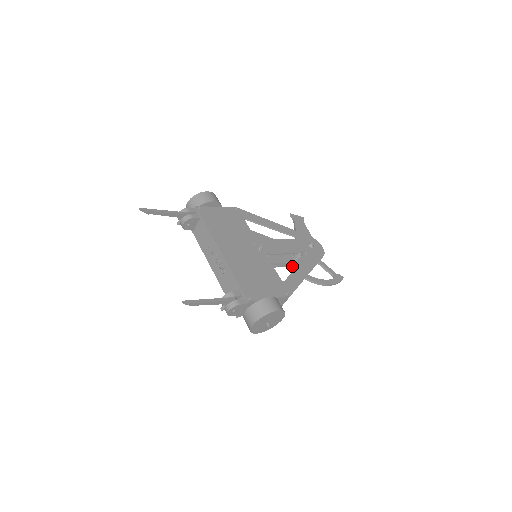
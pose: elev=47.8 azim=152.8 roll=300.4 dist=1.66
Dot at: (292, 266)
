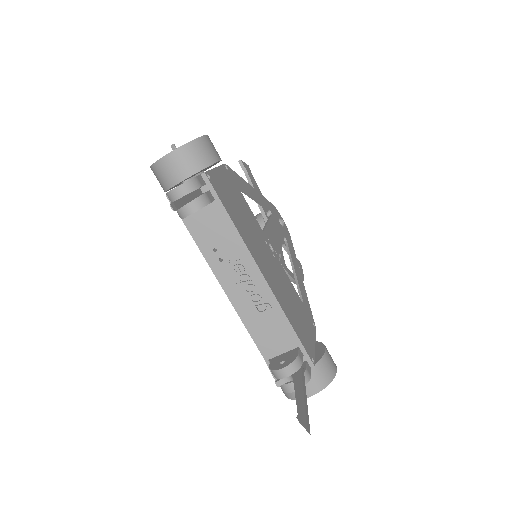
Dot at: (283, 265)
